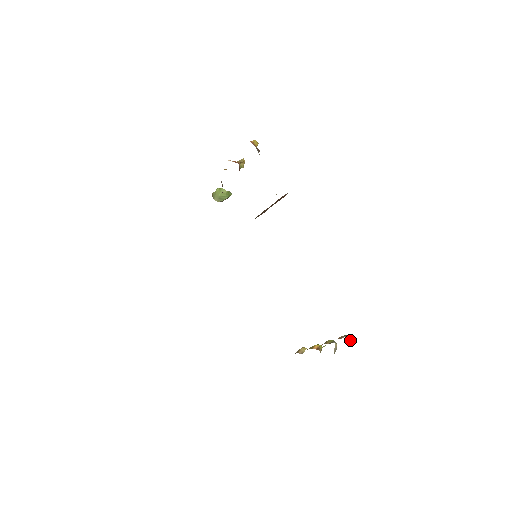
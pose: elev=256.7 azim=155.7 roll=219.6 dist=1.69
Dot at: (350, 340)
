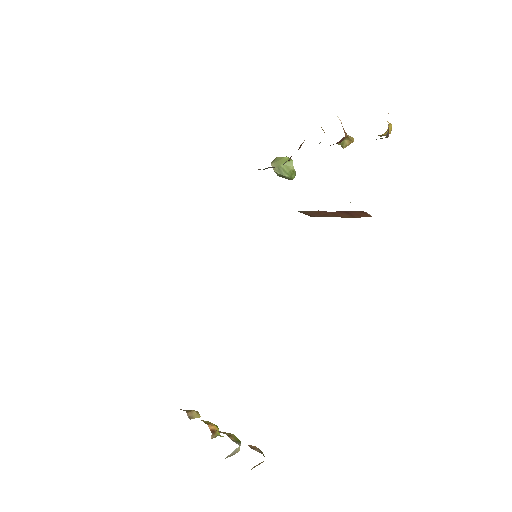
Dot at: (261, 462)
